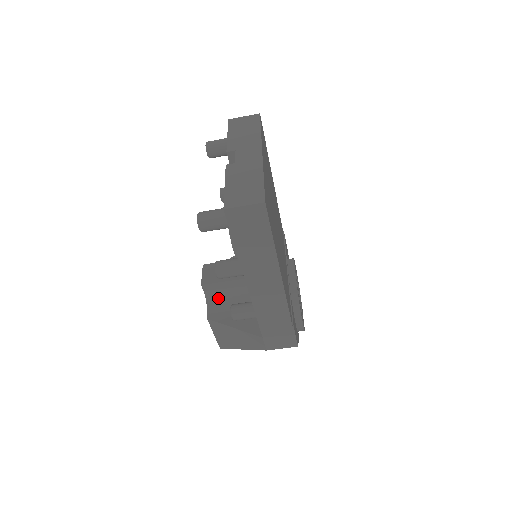
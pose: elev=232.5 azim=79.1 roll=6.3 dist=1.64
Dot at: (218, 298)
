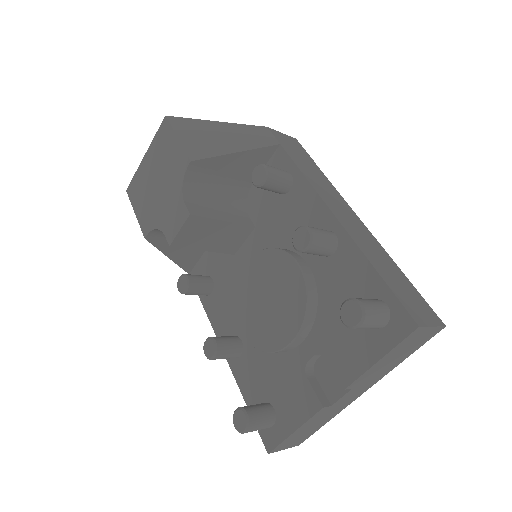
Dot at: occluded
